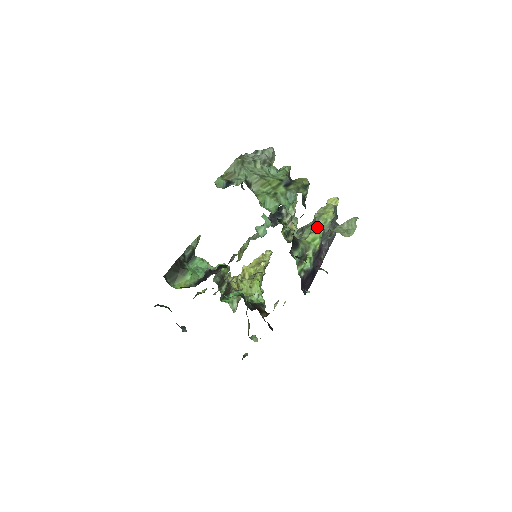
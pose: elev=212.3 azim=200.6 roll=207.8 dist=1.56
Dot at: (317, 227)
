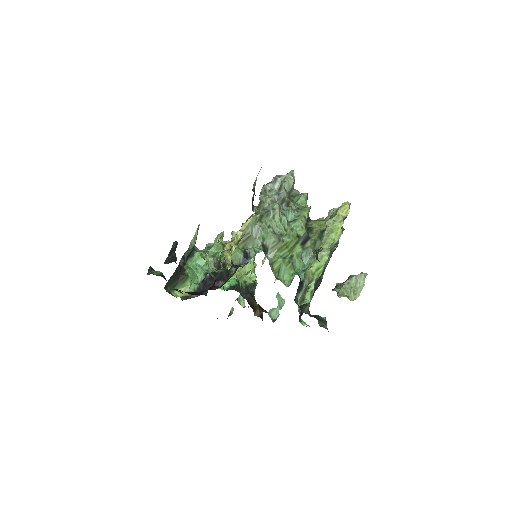
Dot at: (323, 253)
